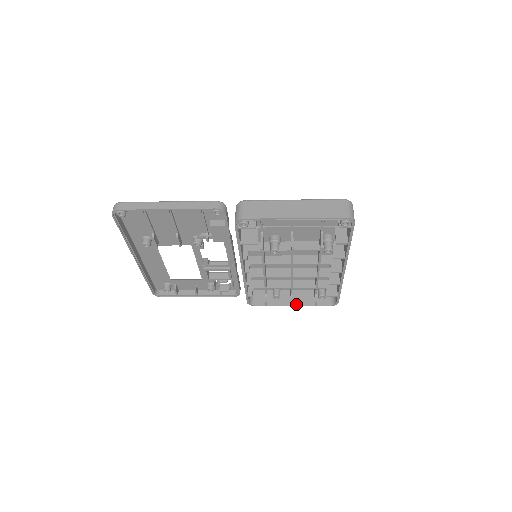
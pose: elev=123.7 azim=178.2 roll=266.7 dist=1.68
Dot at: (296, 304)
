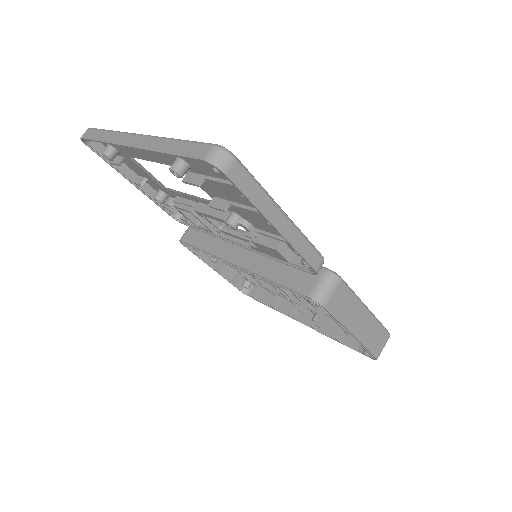
Dot at: occluded
